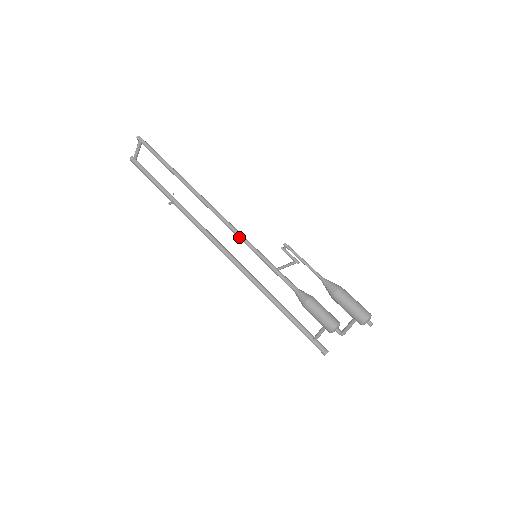
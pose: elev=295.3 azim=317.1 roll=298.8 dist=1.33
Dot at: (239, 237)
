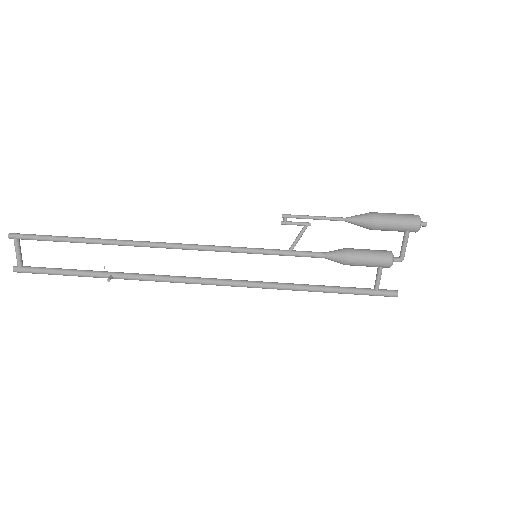
Dot at: (224, 250)
